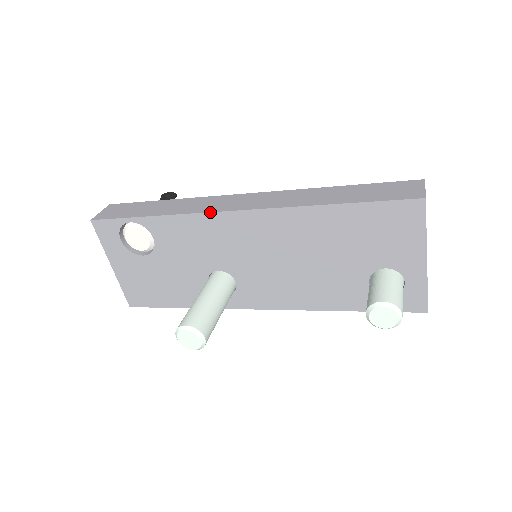
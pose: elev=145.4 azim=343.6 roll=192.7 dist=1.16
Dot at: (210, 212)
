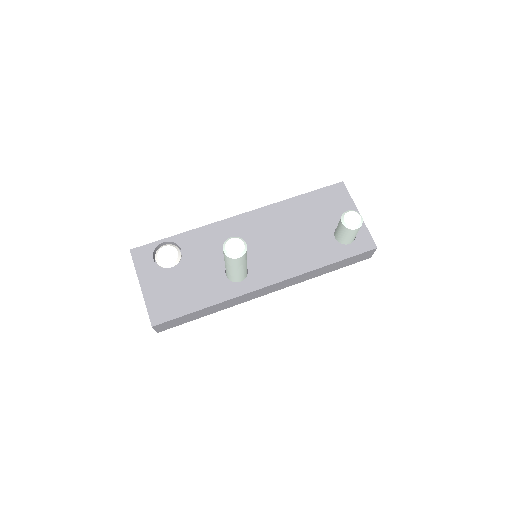
Dot at: (224, 219)
